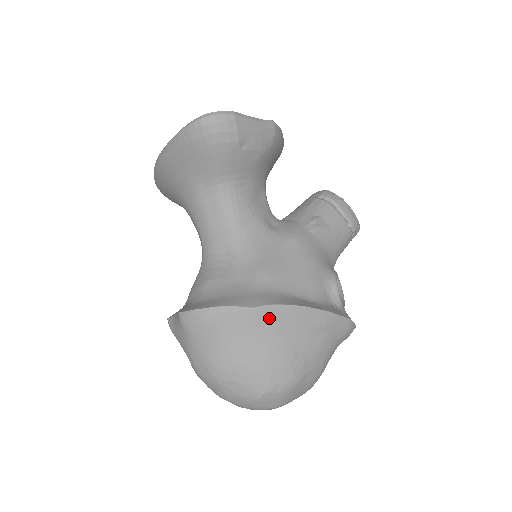
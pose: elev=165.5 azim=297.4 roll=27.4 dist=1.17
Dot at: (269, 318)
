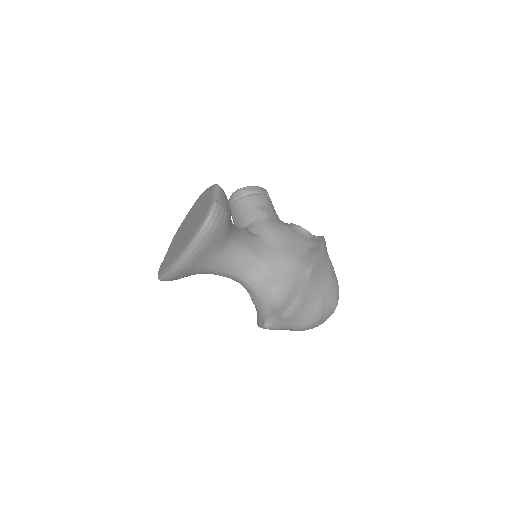
Dot at: (315, 272)
